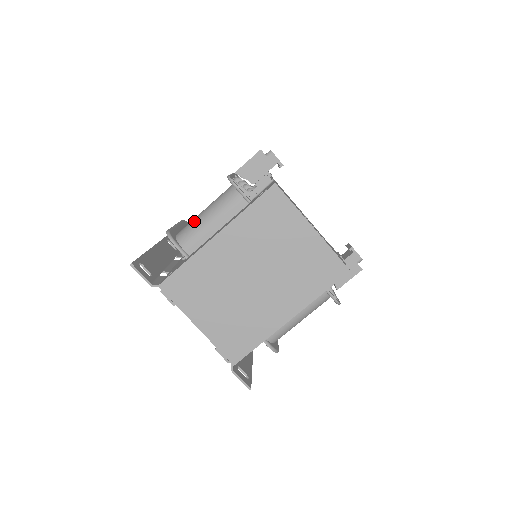
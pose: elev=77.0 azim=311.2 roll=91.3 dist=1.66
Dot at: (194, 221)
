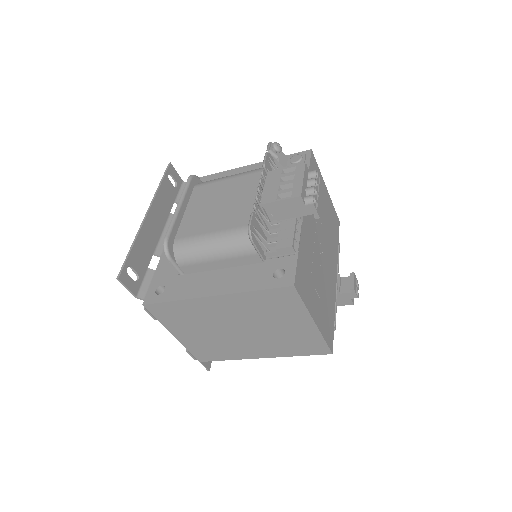
Dot at: (197, 243)
